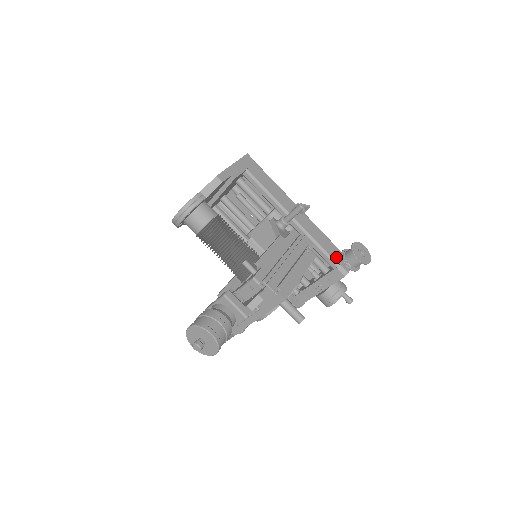
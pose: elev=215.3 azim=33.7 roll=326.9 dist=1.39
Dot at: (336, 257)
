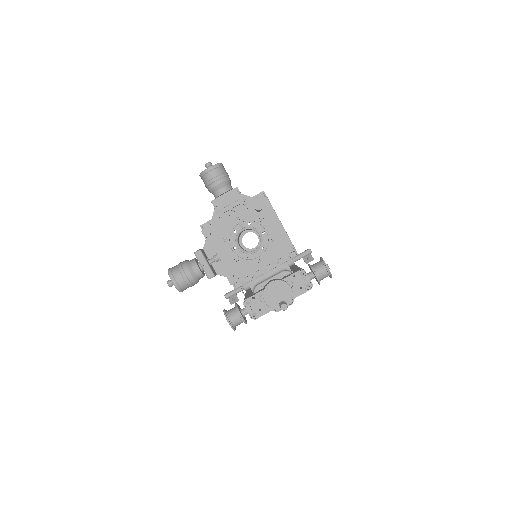
Dot at: occluded
